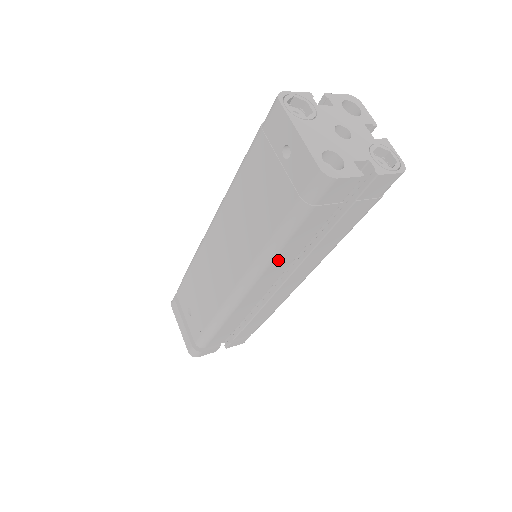
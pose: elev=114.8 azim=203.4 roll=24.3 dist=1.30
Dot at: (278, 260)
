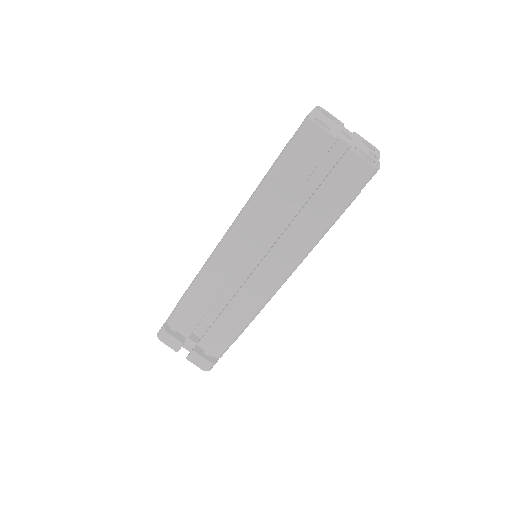
Dot at: (258, 211)
